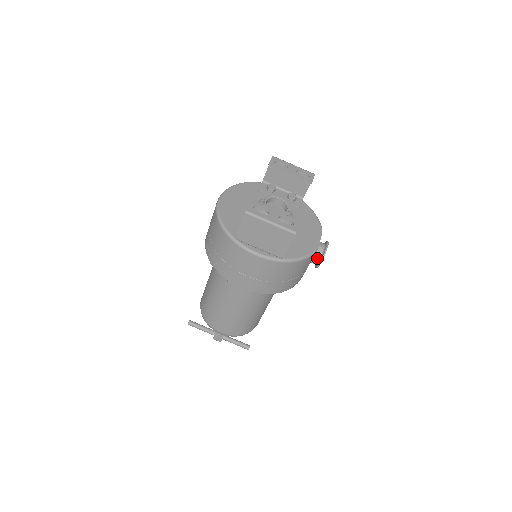
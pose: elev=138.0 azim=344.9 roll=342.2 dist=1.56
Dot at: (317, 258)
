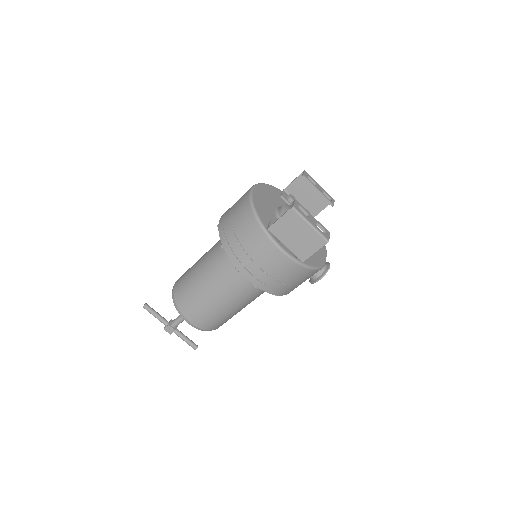
Dot at: (318, 274)
